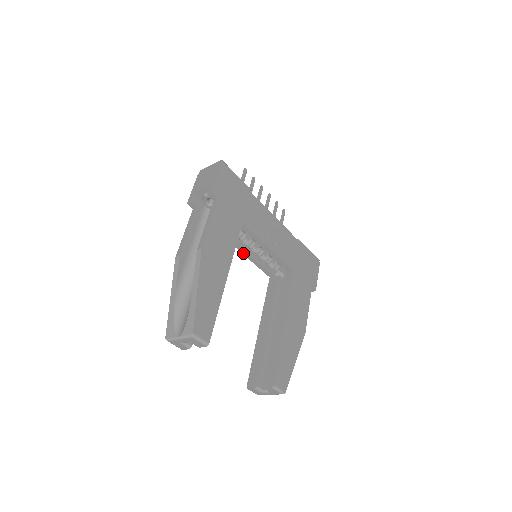
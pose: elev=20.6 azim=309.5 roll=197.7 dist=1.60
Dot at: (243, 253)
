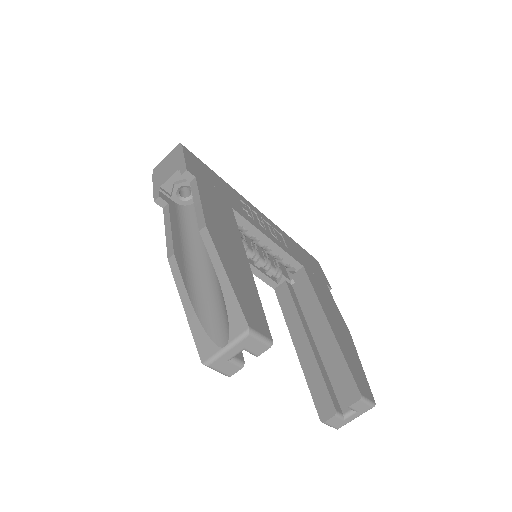
Dot at: occluded
